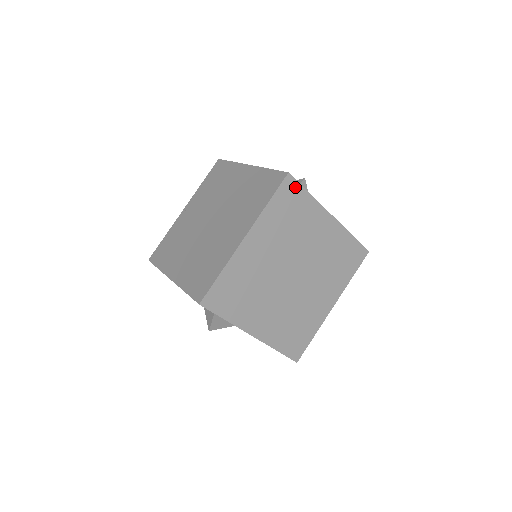
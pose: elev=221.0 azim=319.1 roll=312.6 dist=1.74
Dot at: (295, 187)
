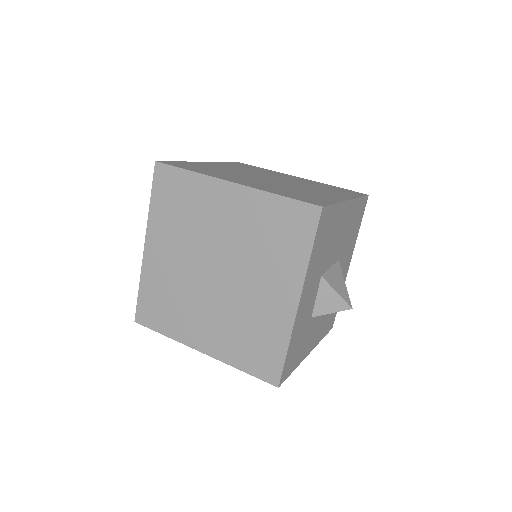
Dot at: occluded
